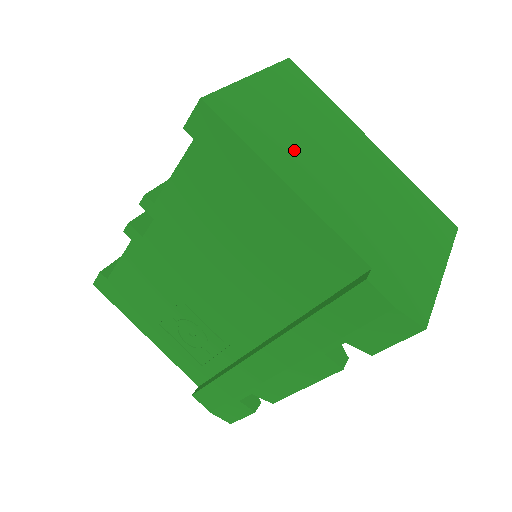
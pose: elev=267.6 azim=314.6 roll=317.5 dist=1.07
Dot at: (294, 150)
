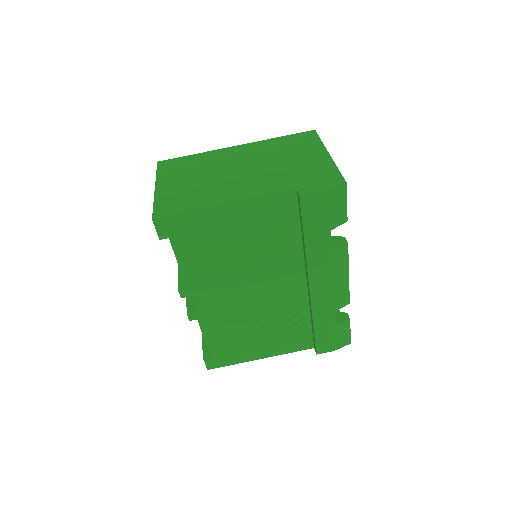
Dot at: (210, 190)
